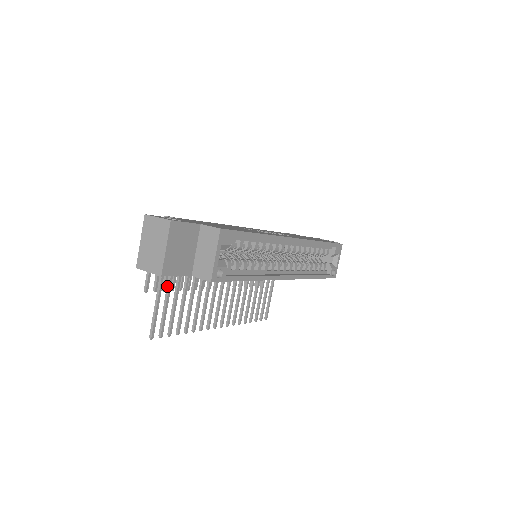
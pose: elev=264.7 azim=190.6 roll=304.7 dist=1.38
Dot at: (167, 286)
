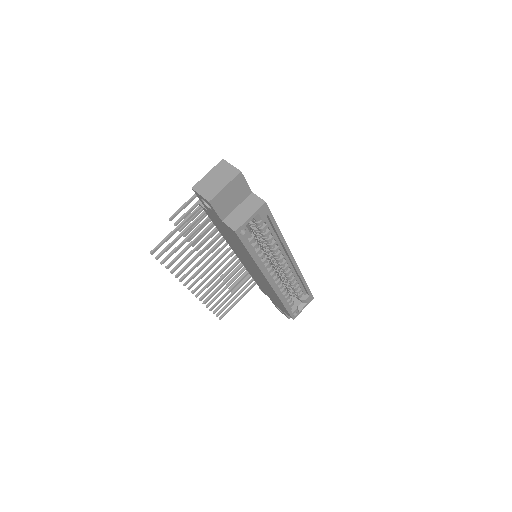
Dot at: (188, 226)
